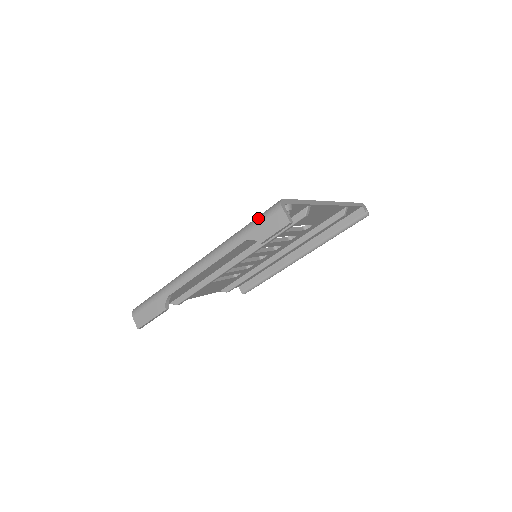
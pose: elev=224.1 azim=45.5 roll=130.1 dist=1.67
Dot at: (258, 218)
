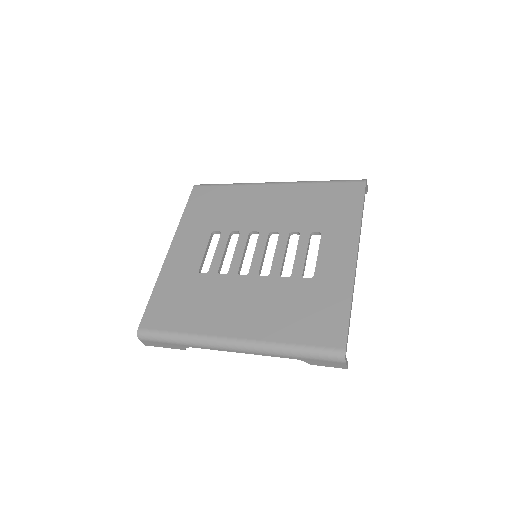
Dot at: (316, 355)
